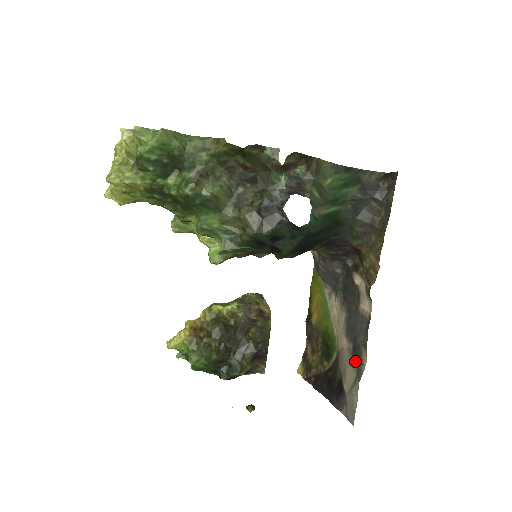
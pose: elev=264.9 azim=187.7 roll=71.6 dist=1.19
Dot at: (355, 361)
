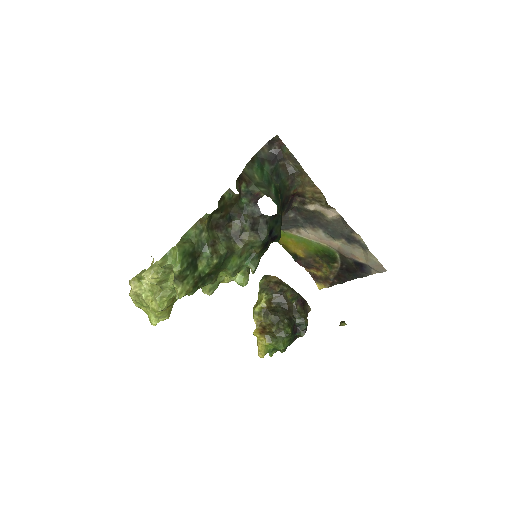
Dot at: (355, 244)
